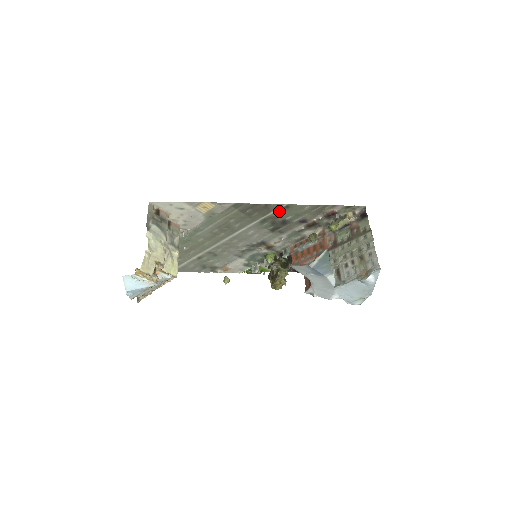
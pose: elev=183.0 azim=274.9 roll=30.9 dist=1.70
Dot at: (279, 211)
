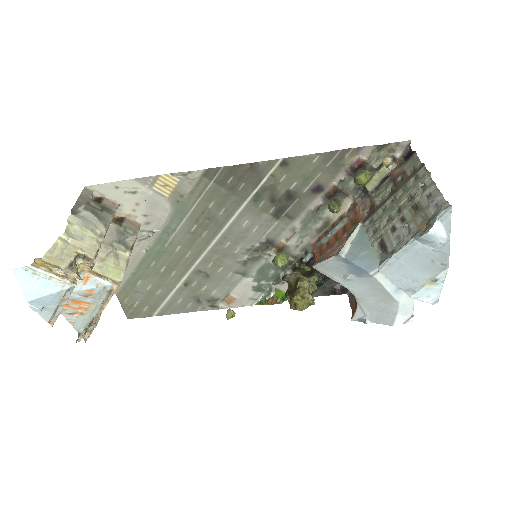
Dot at: (275, 174)
